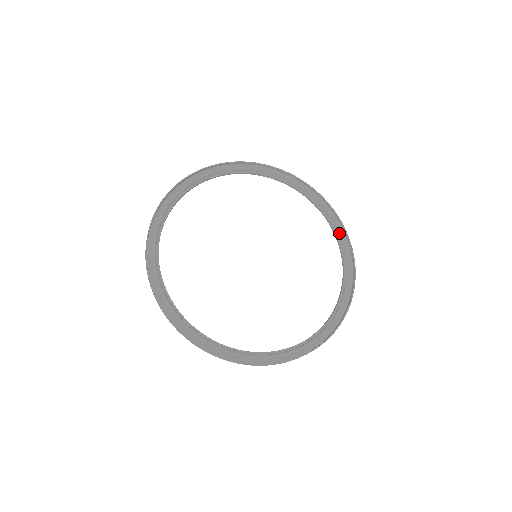
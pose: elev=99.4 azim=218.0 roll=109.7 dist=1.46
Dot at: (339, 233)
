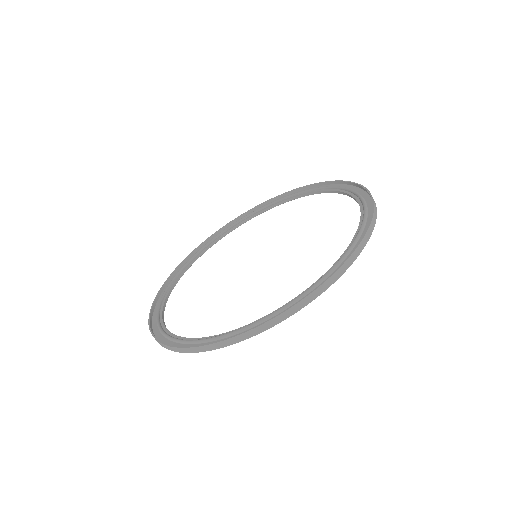
Dot at: (354, 240)
